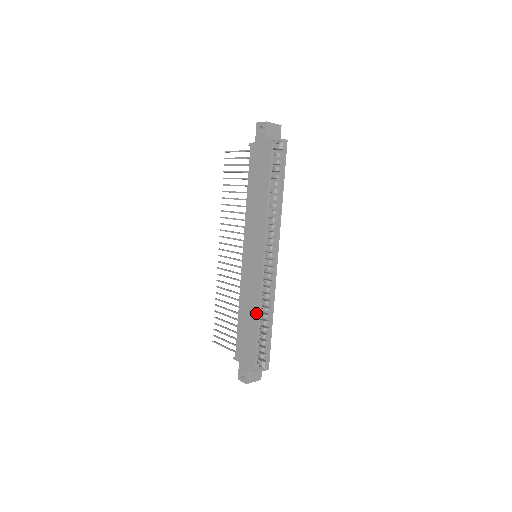
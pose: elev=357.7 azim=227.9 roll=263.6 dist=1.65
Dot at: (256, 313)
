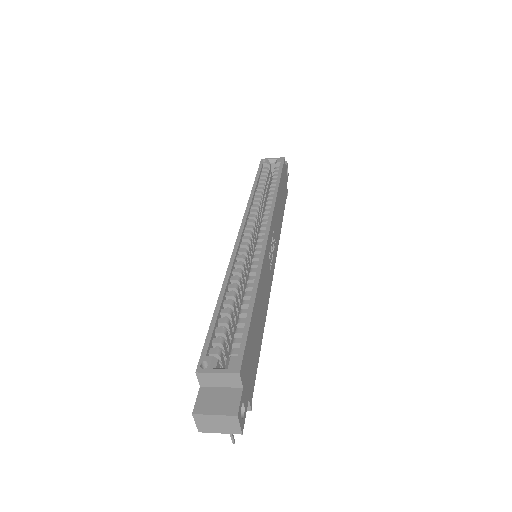
Dot at: occluded
